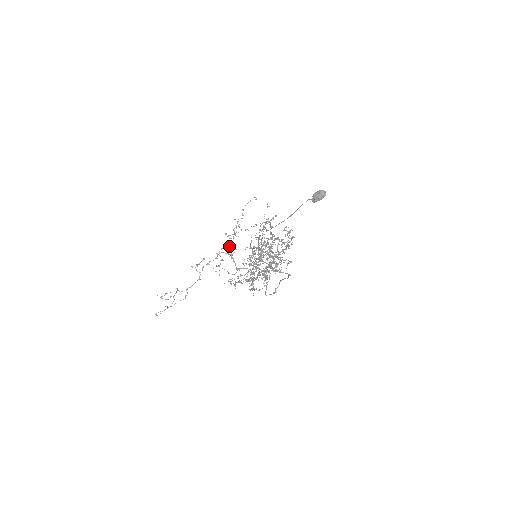
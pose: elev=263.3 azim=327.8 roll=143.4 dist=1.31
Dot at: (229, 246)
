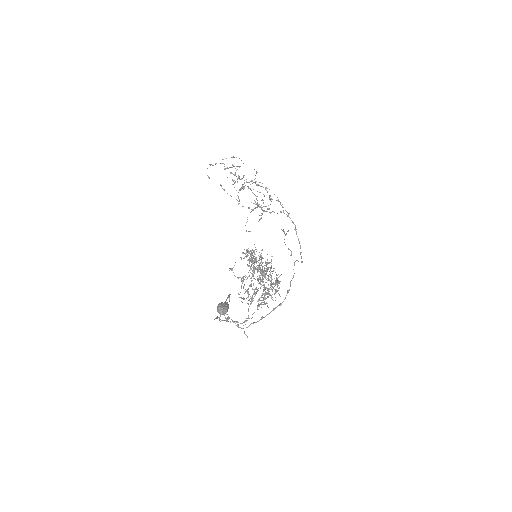
Dot at: occluded
